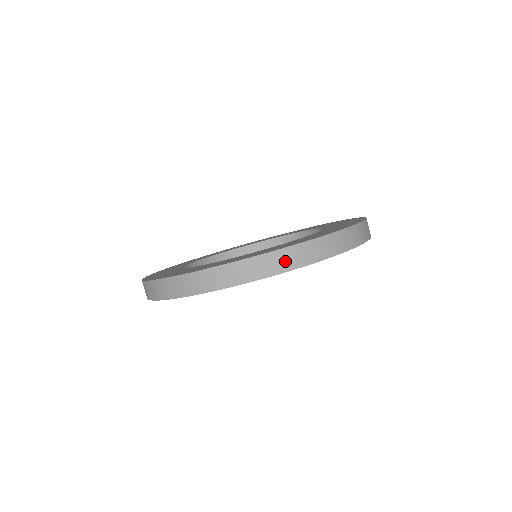
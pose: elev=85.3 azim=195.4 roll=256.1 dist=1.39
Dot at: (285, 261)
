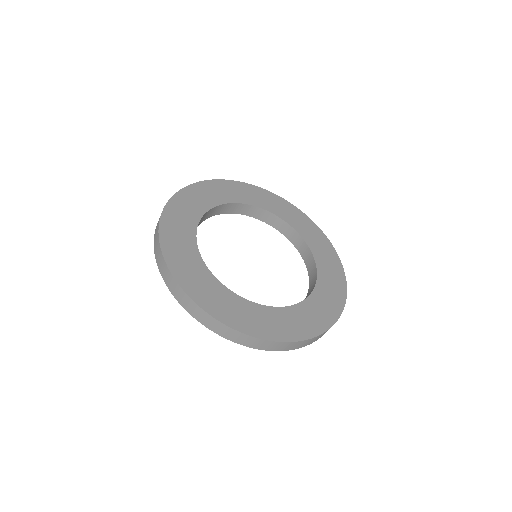
Dot at: (186, 303)
